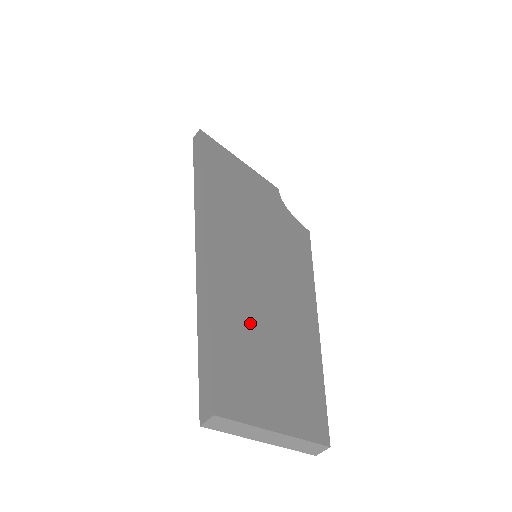
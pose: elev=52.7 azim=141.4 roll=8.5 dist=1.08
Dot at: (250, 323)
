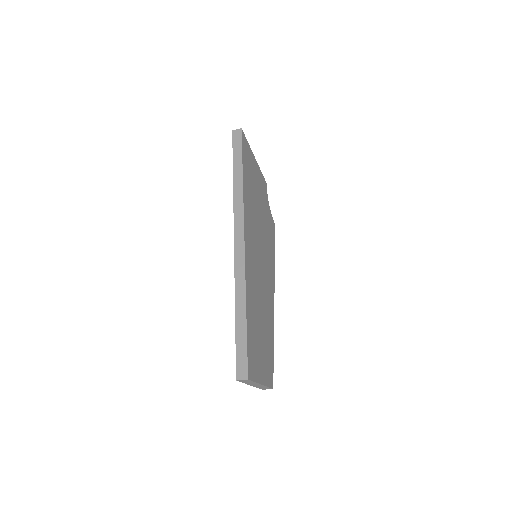
Dot at: (256, 316)
